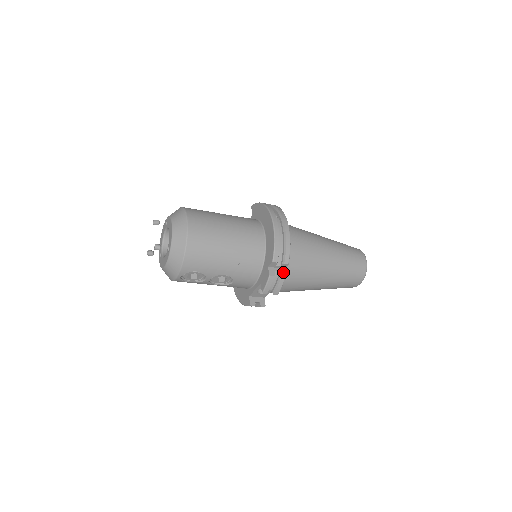
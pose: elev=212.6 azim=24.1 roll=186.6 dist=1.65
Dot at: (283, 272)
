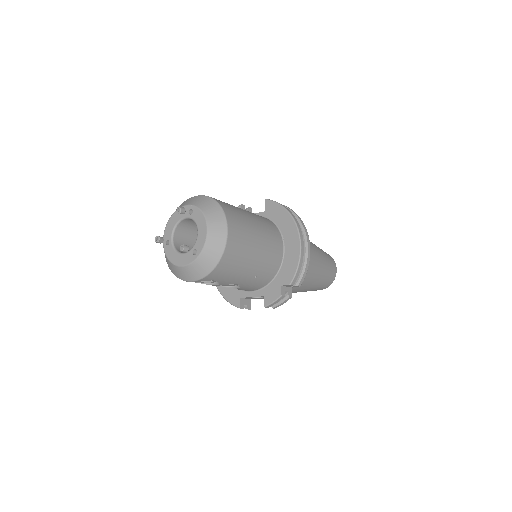
Dot at: (291, 291)
